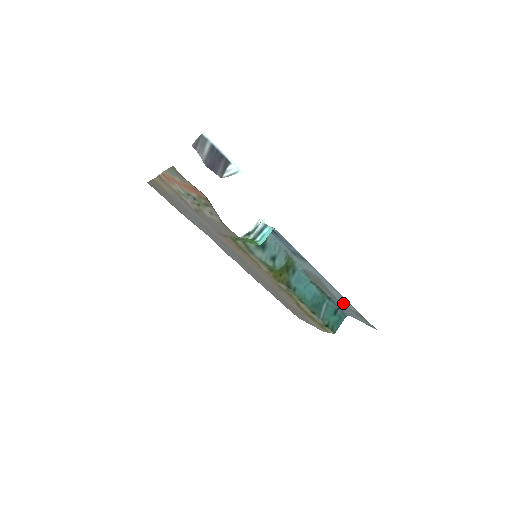
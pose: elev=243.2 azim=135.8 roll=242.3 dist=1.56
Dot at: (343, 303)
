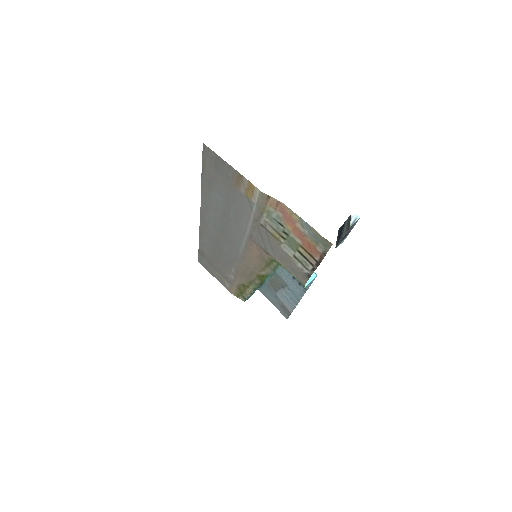
Dot at: (280, 298)
